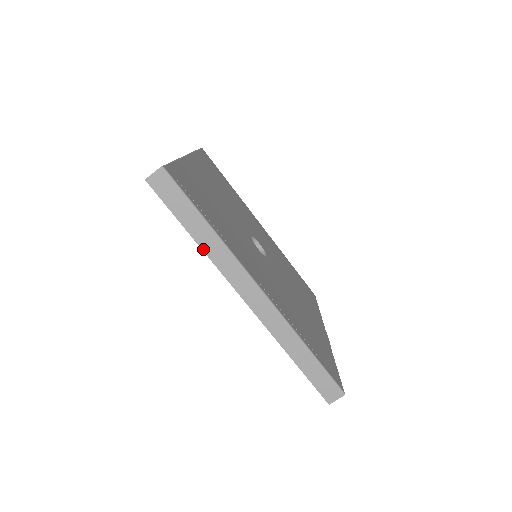
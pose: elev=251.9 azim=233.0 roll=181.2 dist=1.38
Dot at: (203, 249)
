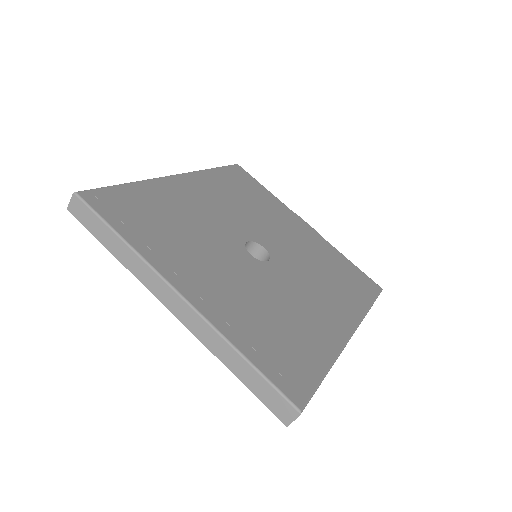
Dot at: occluded
